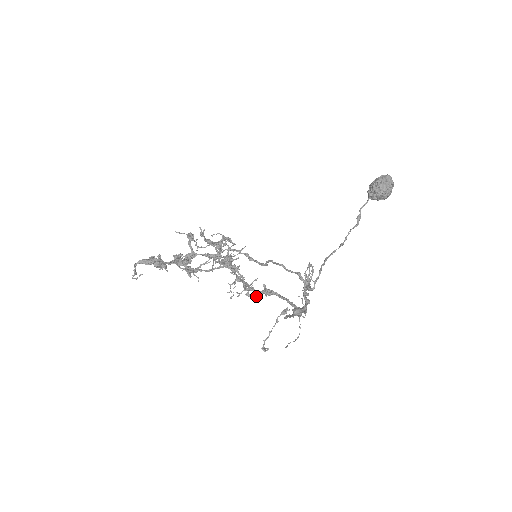
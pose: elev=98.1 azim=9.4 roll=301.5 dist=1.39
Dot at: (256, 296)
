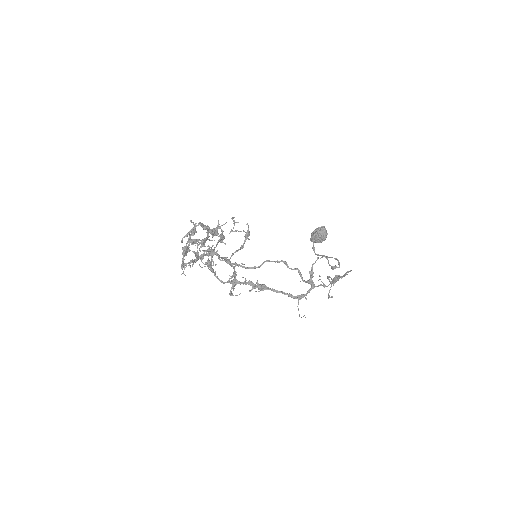
Dot at: (251, 290)
